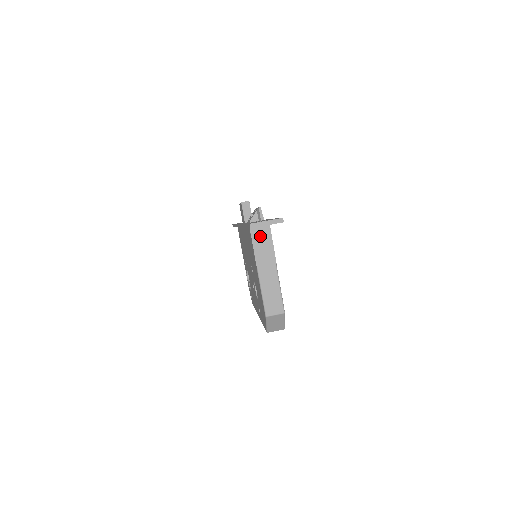
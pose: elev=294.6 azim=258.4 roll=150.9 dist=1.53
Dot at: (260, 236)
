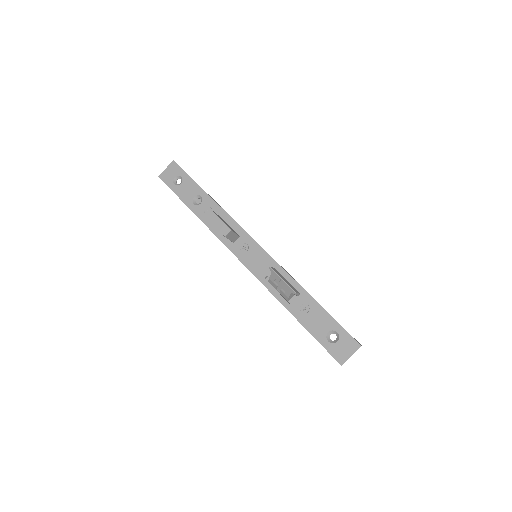
Dot at: occluded
